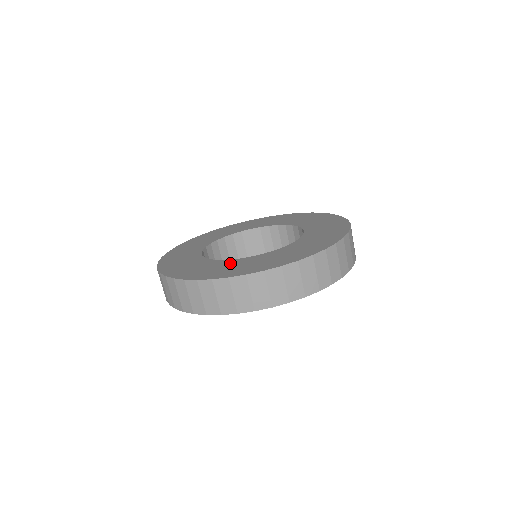
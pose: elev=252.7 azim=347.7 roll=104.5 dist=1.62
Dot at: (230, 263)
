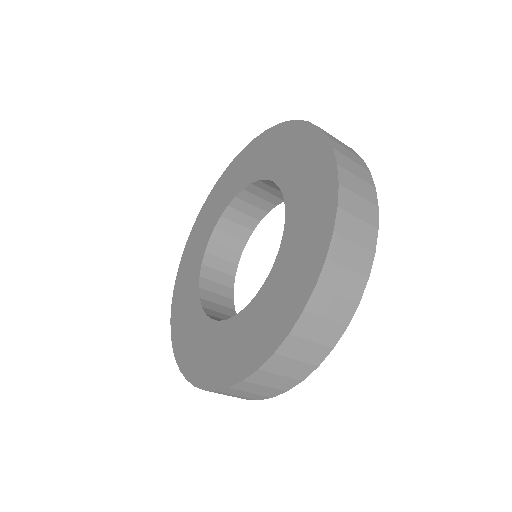
Dot at: (211, 336)
